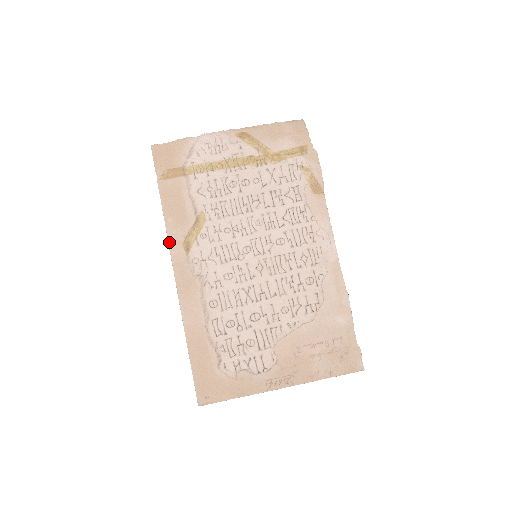
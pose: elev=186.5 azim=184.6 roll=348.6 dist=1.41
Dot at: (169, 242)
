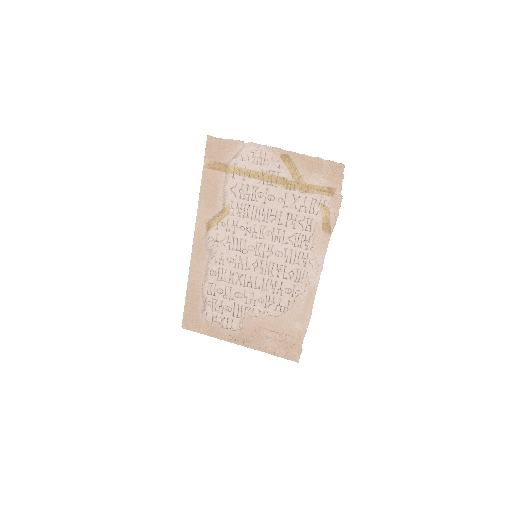
Dot at: (197, 217)
